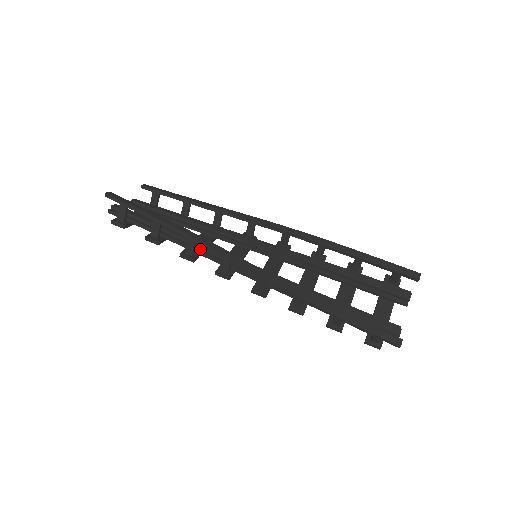
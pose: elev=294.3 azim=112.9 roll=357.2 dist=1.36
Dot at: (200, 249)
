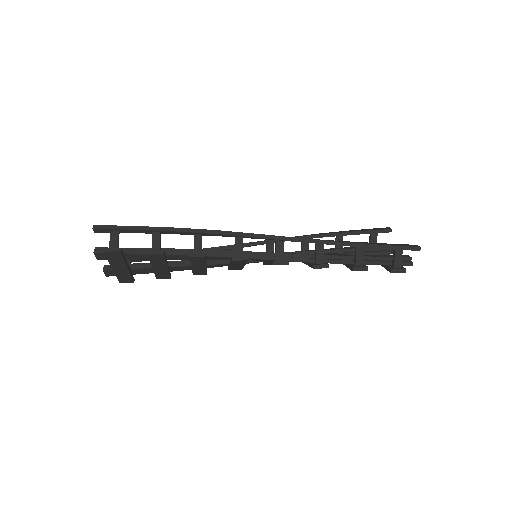
Dot at: occluded
